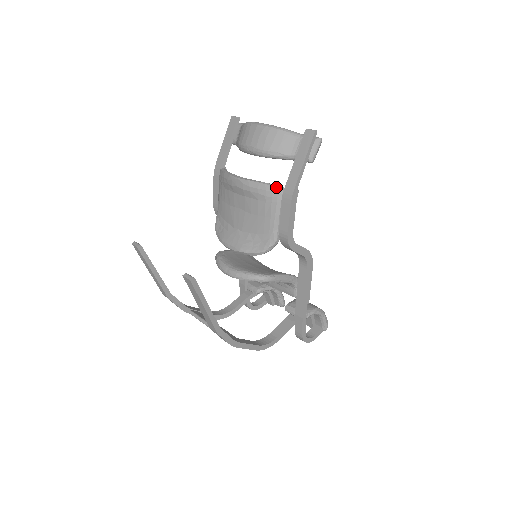
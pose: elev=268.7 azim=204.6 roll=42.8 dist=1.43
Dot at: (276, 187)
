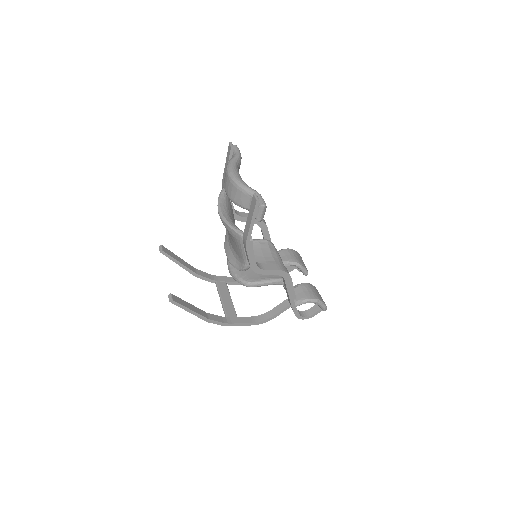
Dot at: (237, 233)
